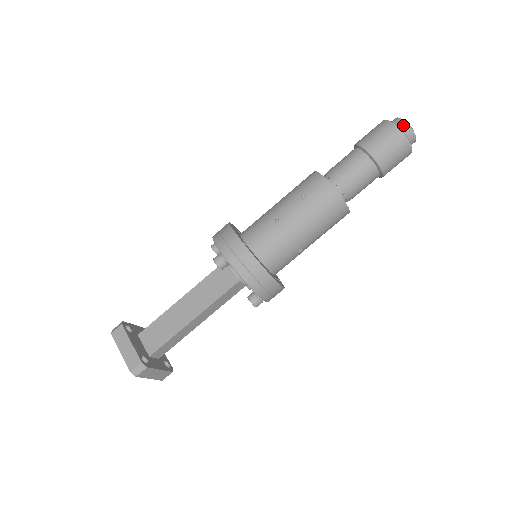
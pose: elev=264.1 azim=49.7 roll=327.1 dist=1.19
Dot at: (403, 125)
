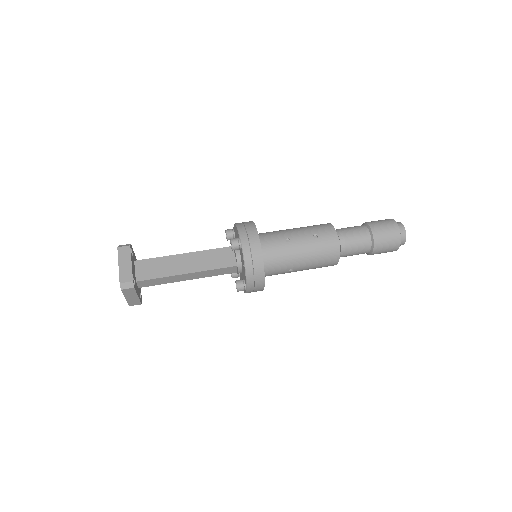
Dot at: (402, 229)
